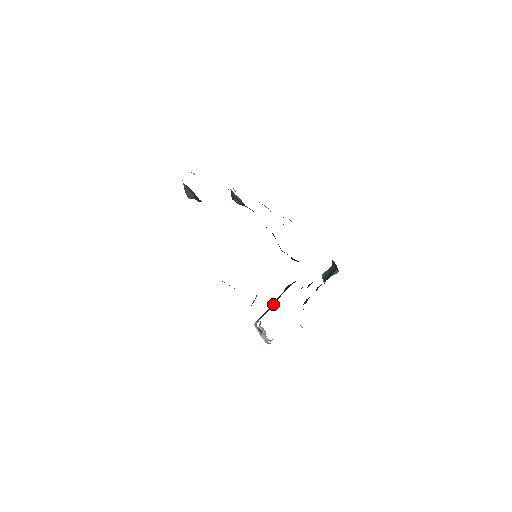
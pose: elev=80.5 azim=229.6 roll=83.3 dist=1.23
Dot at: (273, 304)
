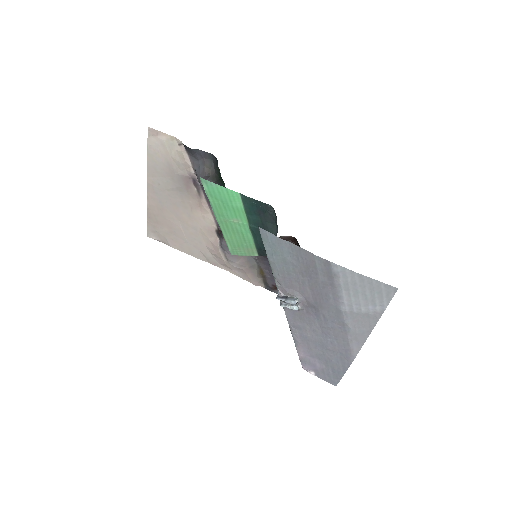
Dot at: occluded
